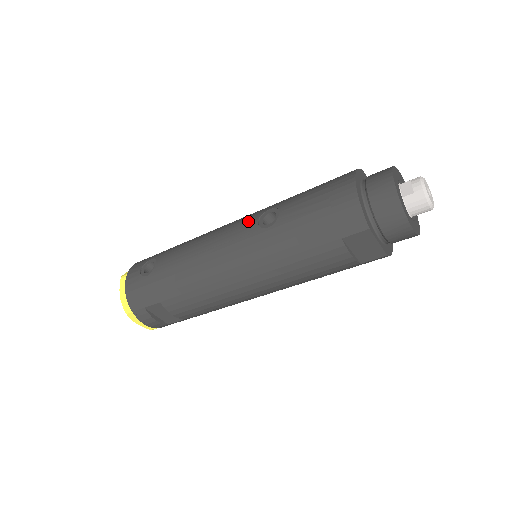
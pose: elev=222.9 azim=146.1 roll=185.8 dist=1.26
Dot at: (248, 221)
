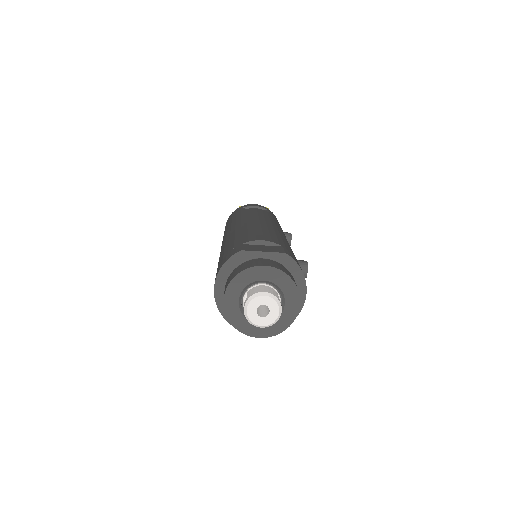
Dot at: occluded
